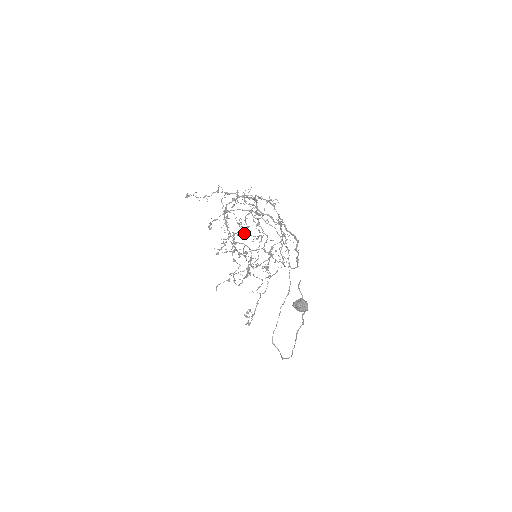
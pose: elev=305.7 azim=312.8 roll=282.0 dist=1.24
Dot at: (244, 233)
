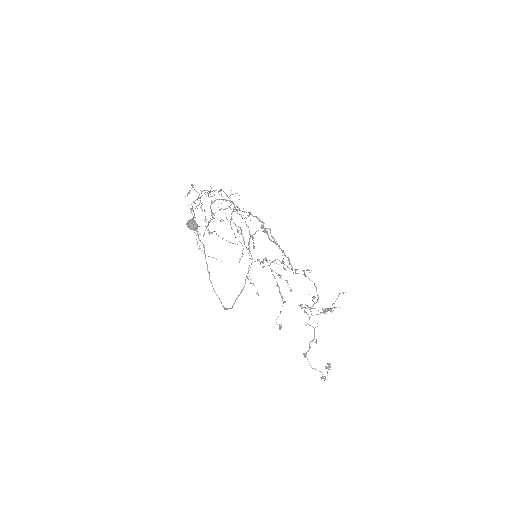
Dot at: (294, 269)
